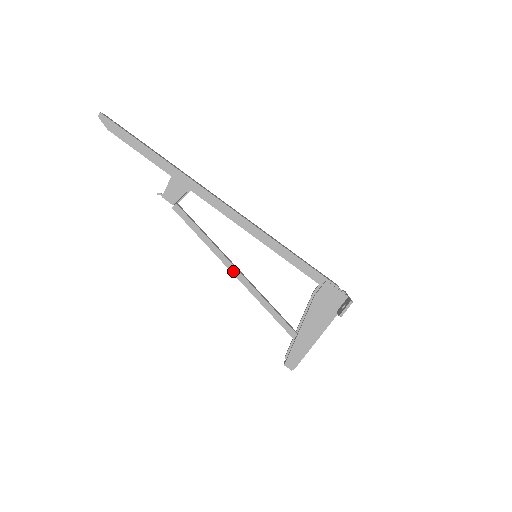
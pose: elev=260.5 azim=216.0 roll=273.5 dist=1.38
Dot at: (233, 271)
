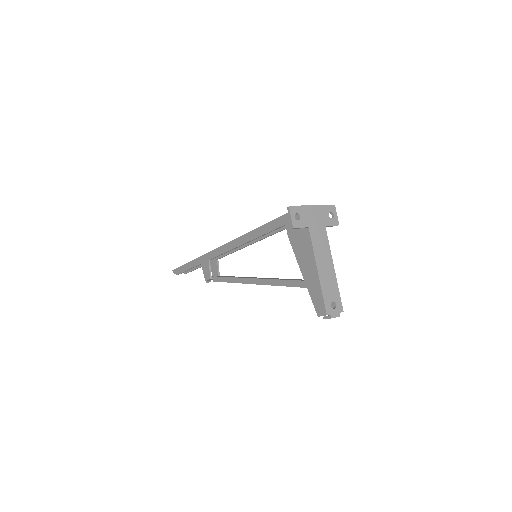
Dot at: (253, 282)
